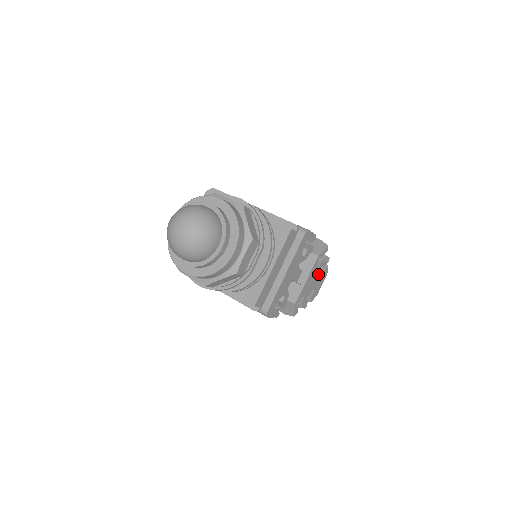
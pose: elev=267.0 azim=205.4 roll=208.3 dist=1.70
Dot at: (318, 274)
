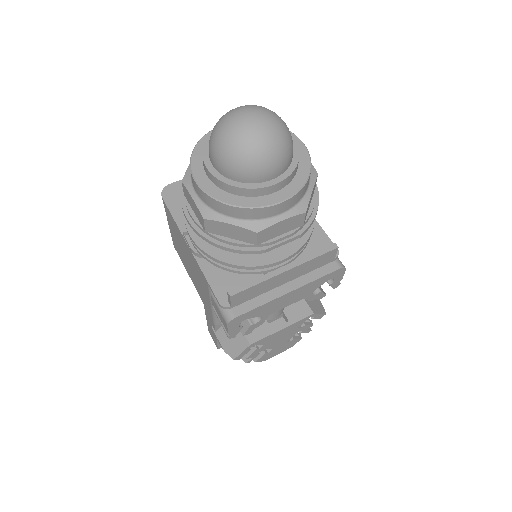
Dot at: (291, 336)
